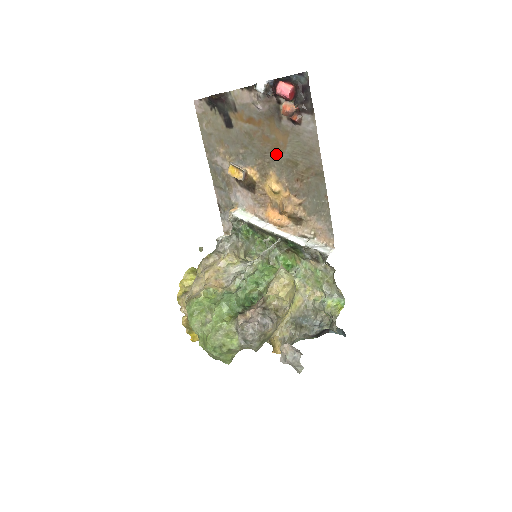
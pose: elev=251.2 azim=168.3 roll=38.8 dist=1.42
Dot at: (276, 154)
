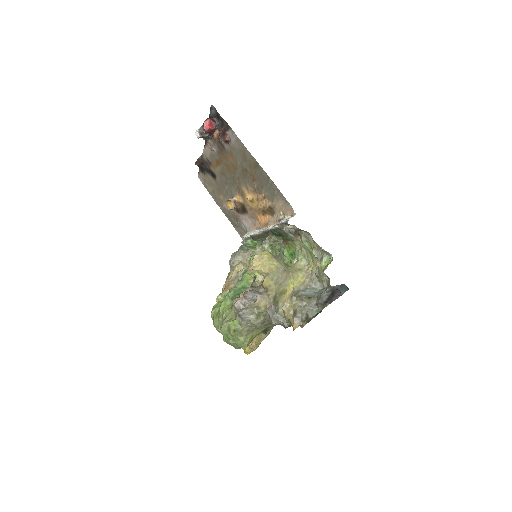
Dot at: (237, 173)
